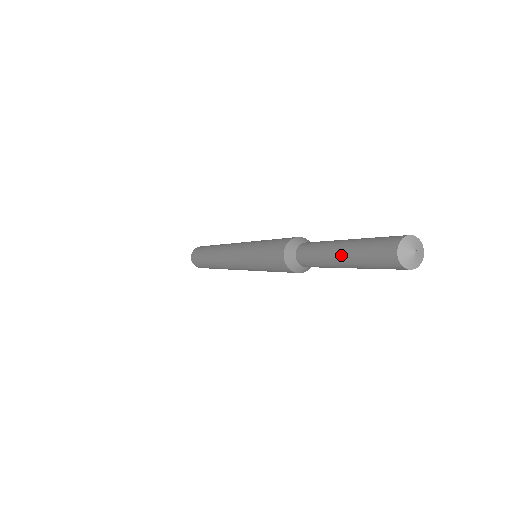
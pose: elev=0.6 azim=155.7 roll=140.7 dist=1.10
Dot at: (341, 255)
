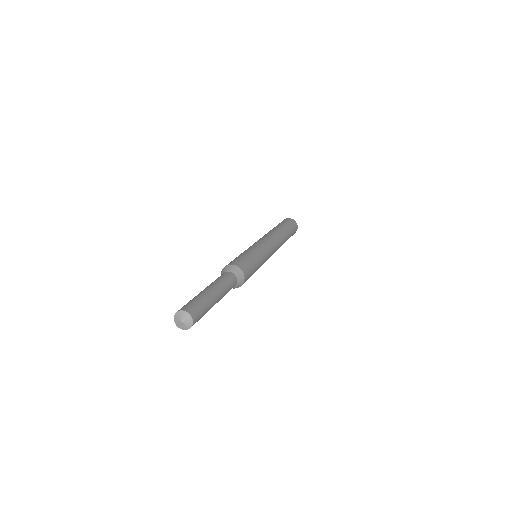
Dot at: occluded
